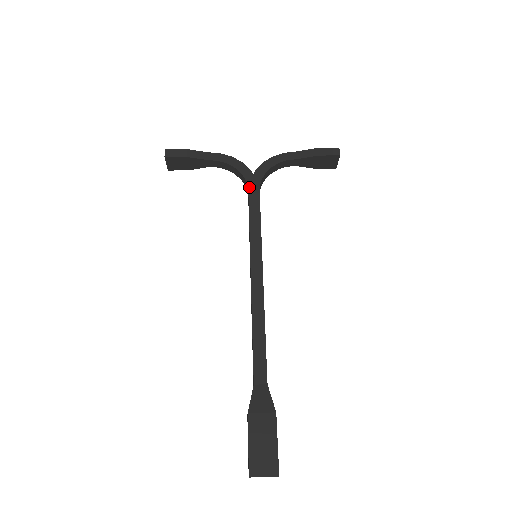
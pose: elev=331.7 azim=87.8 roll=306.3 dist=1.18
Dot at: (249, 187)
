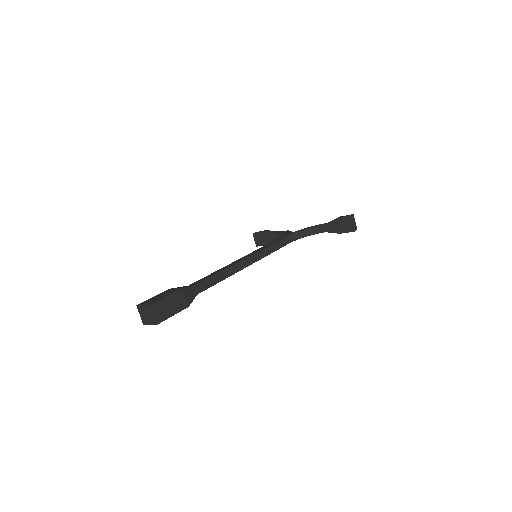
Dot at: (283, 236)
